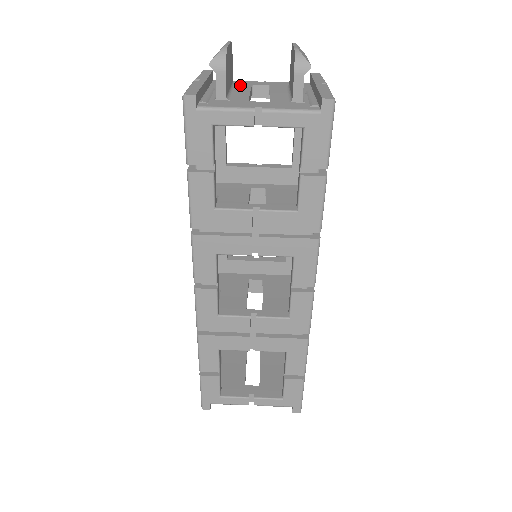
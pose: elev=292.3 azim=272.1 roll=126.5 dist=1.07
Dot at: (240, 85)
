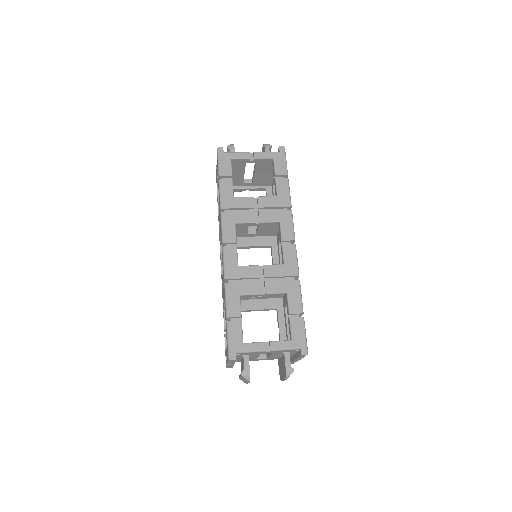
Dot at: occluded
